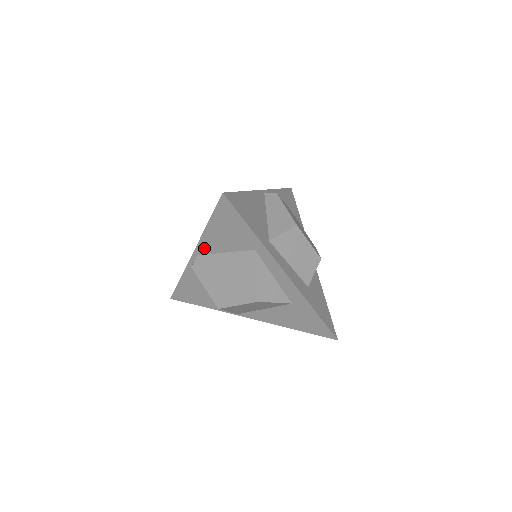
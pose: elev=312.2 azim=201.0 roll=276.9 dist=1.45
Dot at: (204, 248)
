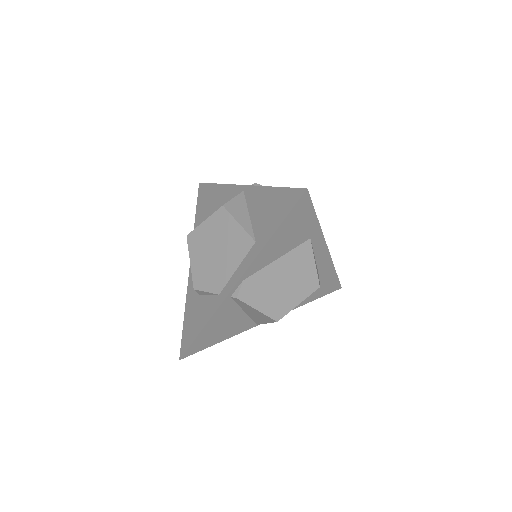
Dot at: (255, 267)
